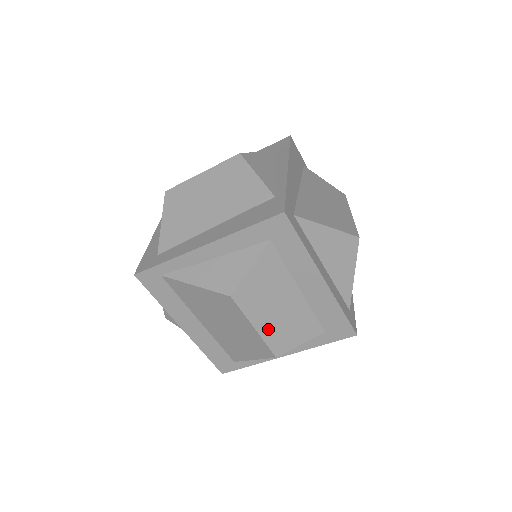
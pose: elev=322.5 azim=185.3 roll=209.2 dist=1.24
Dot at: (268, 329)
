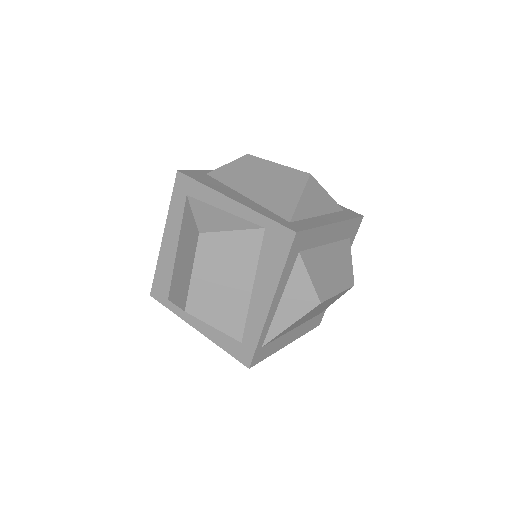
Dot at: (341, 283)
